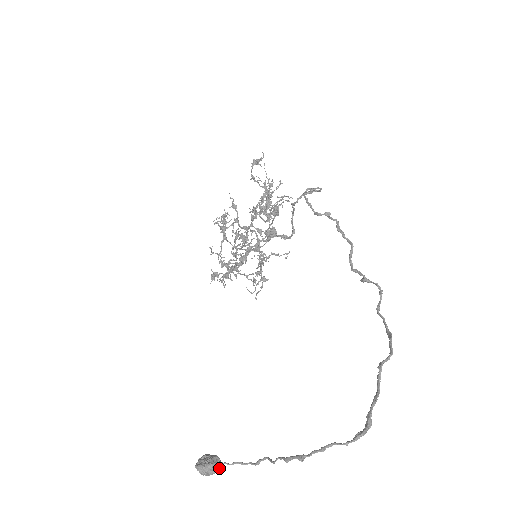
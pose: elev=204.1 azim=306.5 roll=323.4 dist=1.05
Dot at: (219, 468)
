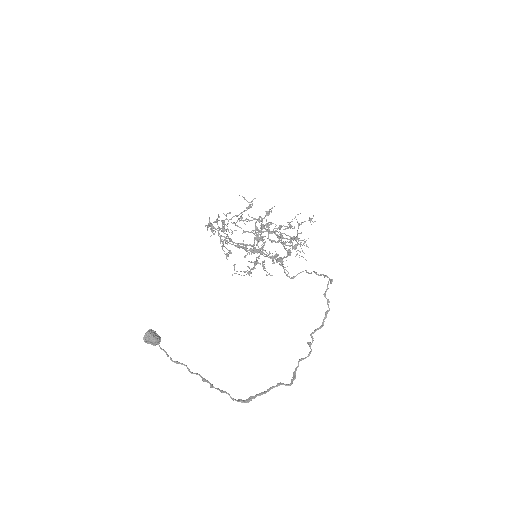
Dot at: occluded
